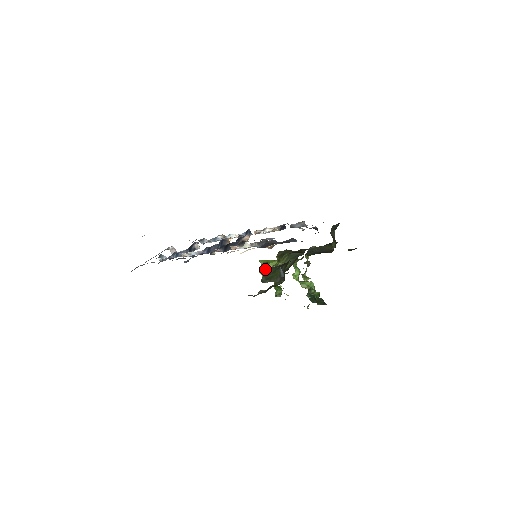
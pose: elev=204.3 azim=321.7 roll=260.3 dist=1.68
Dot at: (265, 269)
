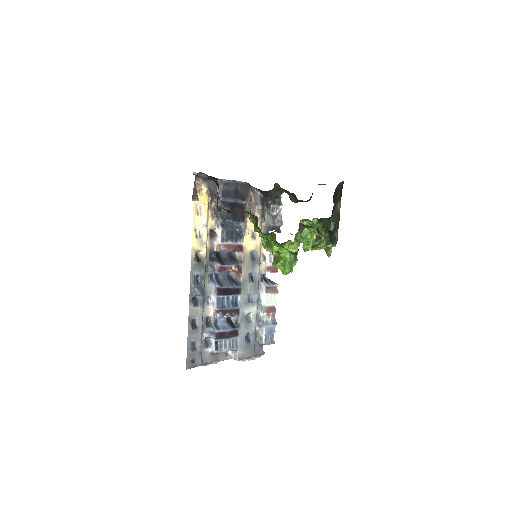
Dot at: (277, 262)
